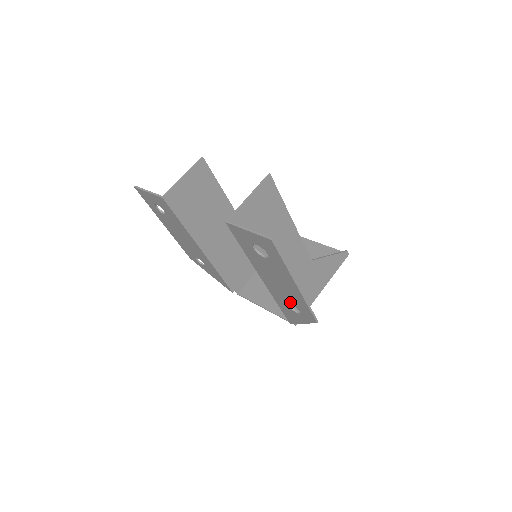
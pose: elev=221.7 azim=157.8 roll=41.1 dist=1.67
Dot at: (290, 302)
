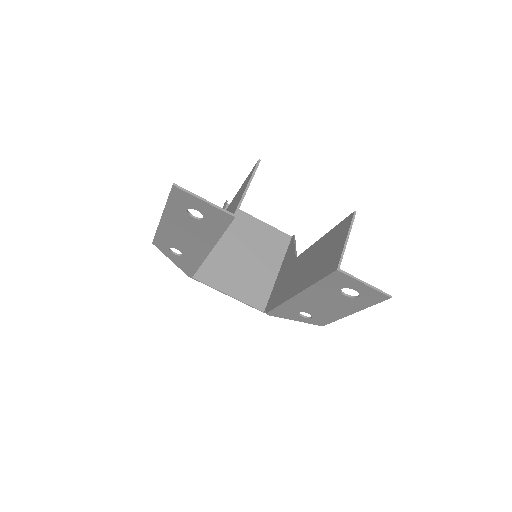
Dot at: (309, 312)
